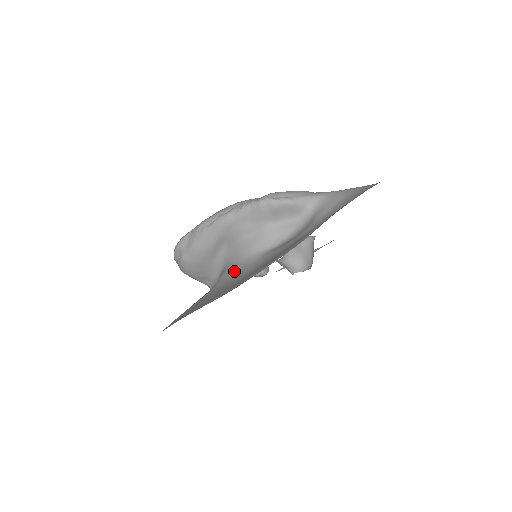
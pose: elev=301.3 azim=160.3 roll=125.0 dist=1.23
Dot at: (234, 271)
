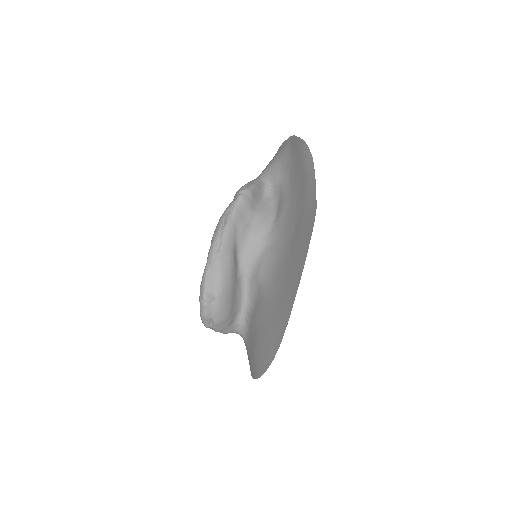
Dot at: (269, 255)
